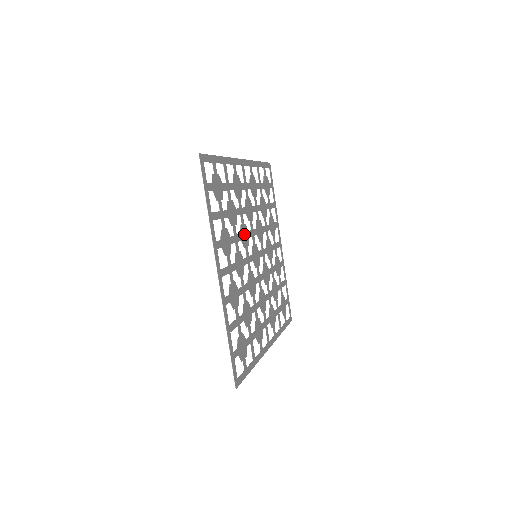
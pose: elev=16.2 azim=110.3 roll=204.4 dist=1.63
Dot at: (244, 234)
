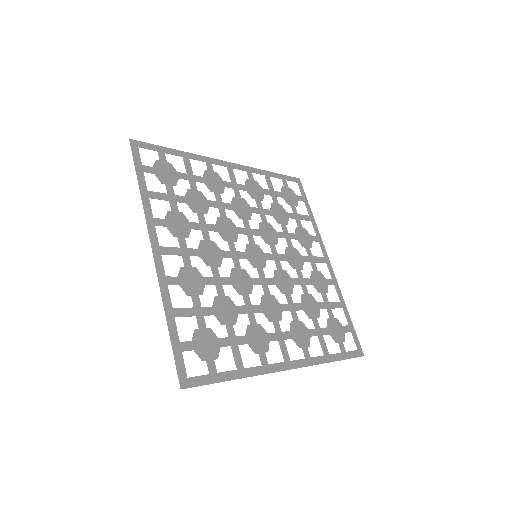
Dot at: (226, 228)
